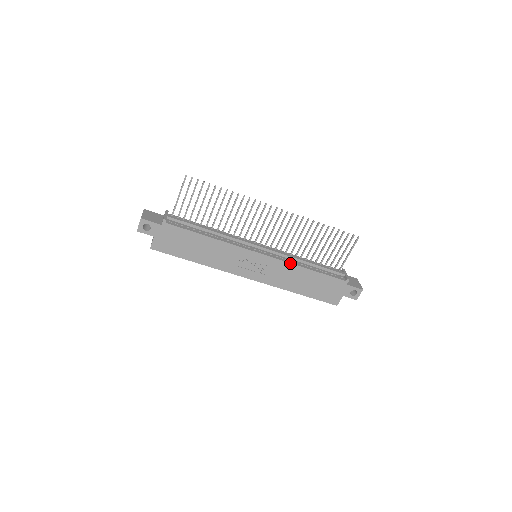
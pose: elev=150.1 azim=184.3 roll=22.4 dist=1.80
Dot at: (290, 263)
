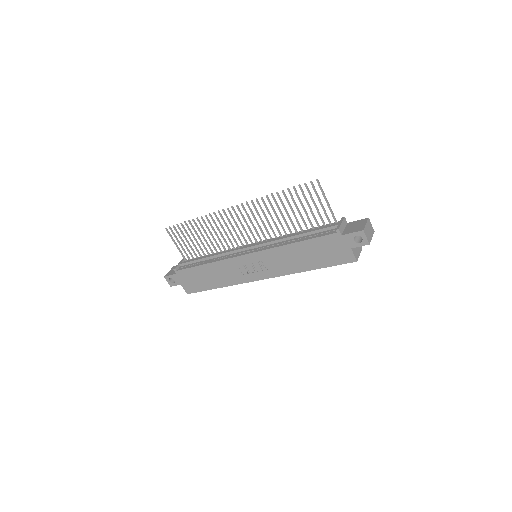
Dot at: (274, 248)
